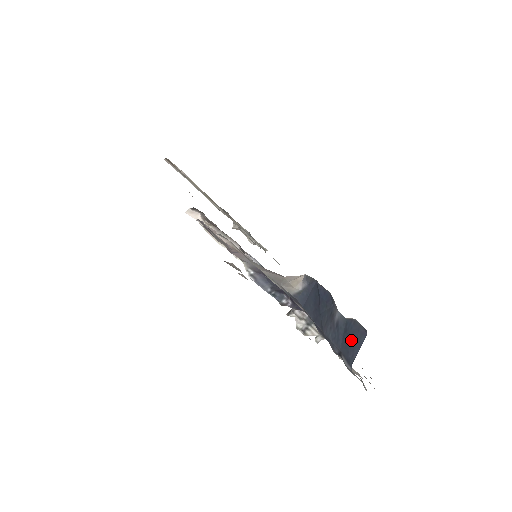
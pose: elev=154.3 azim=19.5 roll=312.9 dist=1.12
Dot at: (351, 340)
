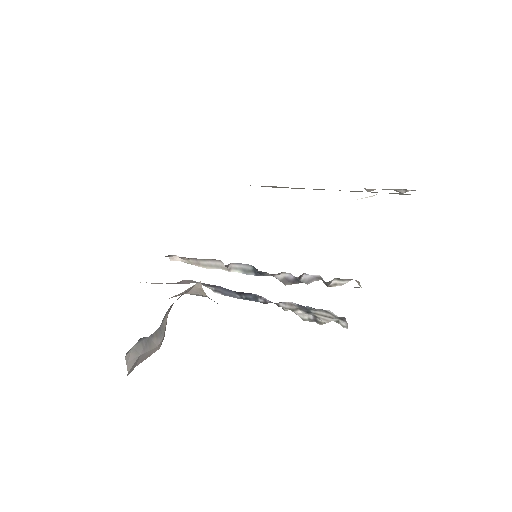
Dot at: occluded
